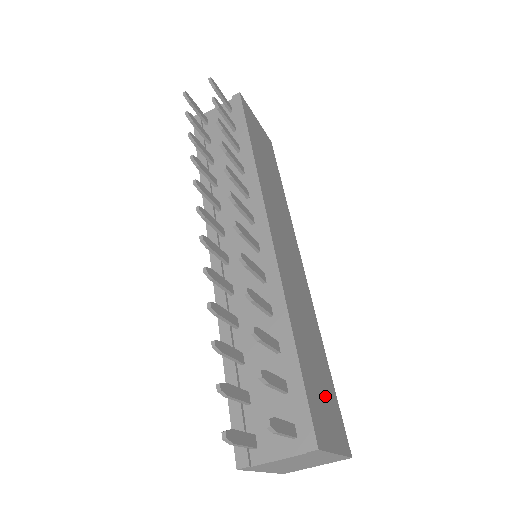
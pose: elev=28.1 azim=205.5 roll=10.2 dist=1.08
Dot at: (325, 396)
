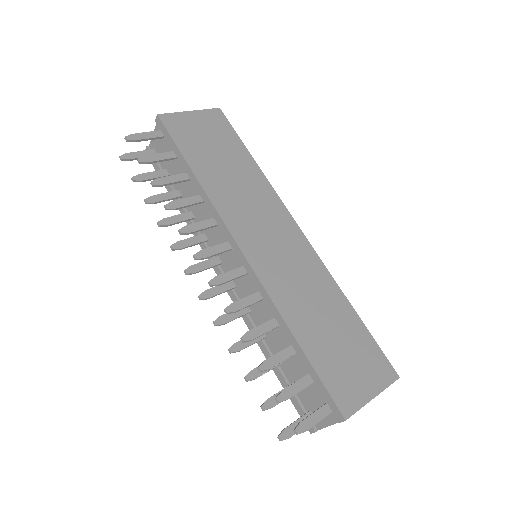
Dot at: (352, 355)
